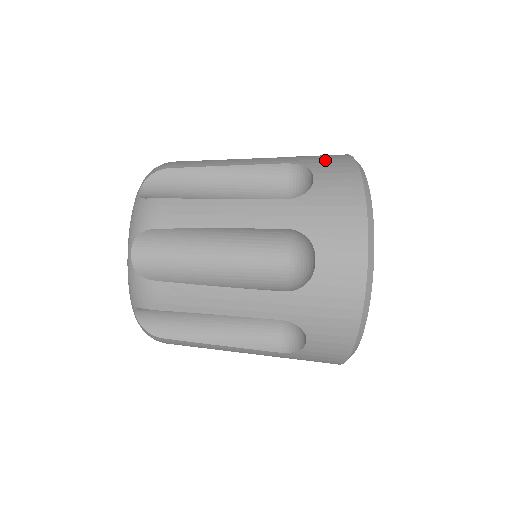
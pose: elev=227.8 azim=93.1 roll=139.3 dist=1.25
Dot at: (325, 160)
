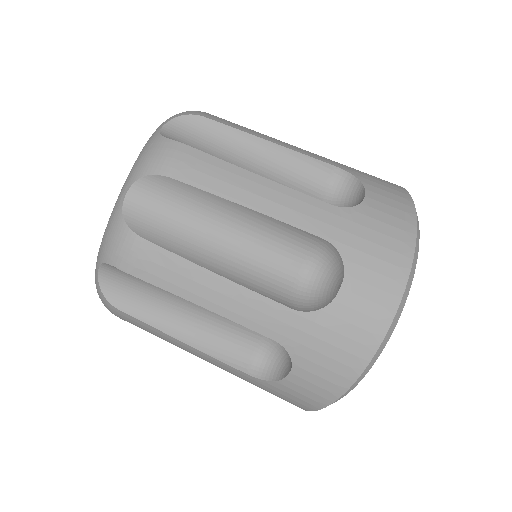
Dot at: (378, 180)
